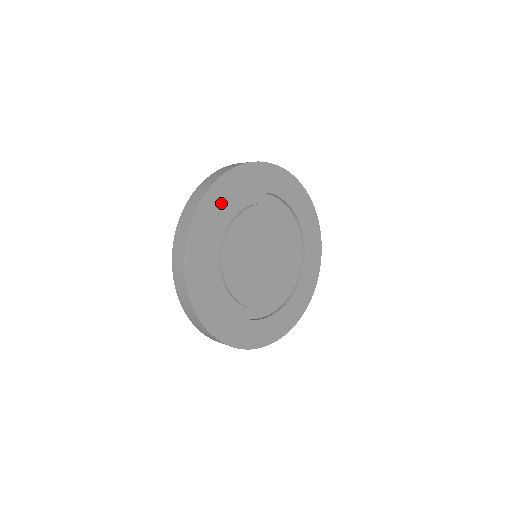
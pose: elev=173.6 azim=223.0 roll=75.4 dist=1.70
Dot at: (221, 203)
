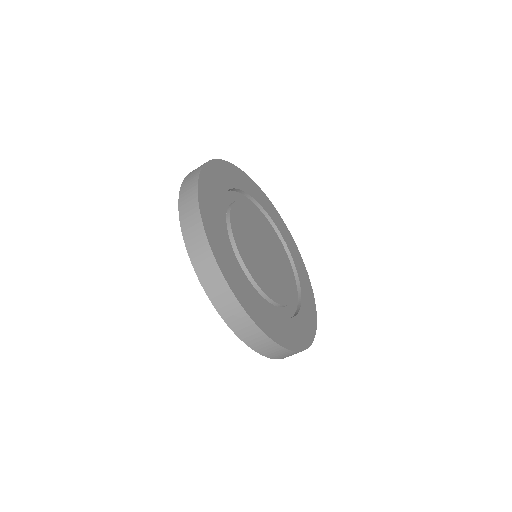
Dot at: (213, 199)
